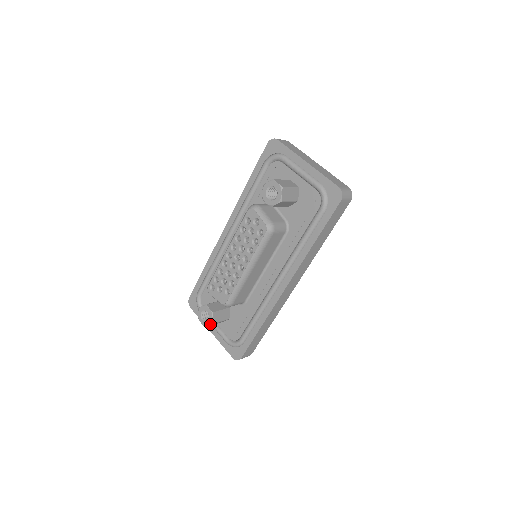
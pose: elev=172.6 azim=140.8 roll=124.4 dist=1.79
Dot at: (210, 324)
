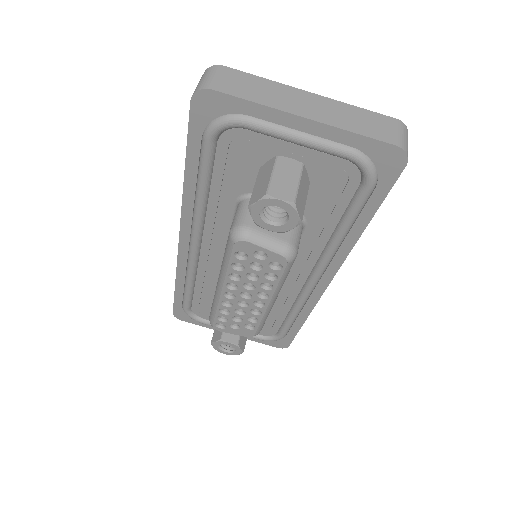
Dot at: occluded
